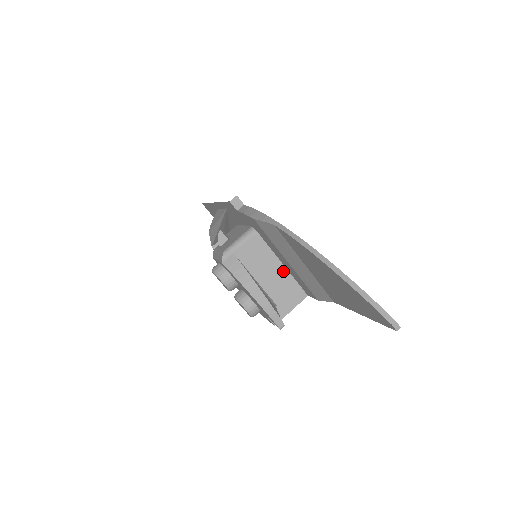
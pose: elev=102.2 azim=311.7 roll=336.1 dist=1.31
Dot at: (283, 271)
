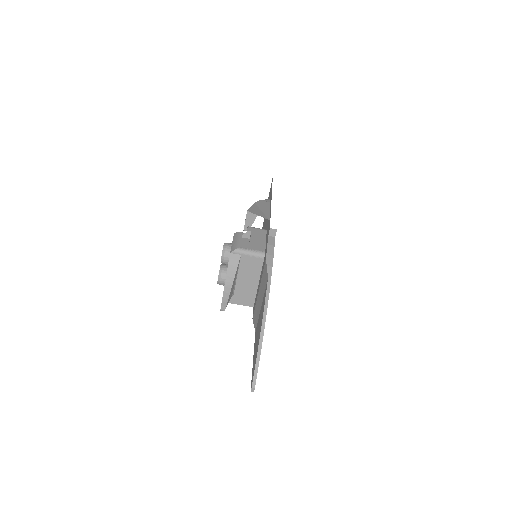
Dot at: (255, 286)
